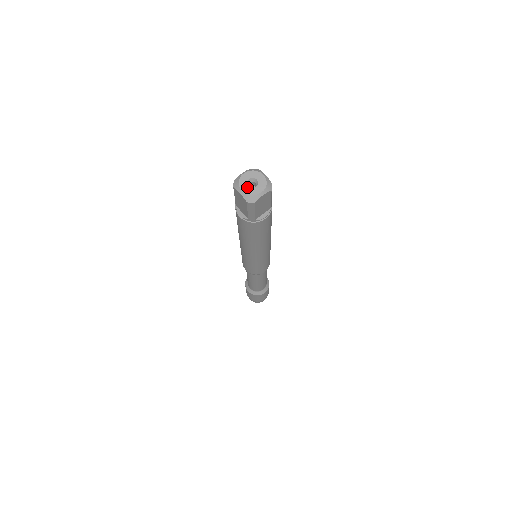
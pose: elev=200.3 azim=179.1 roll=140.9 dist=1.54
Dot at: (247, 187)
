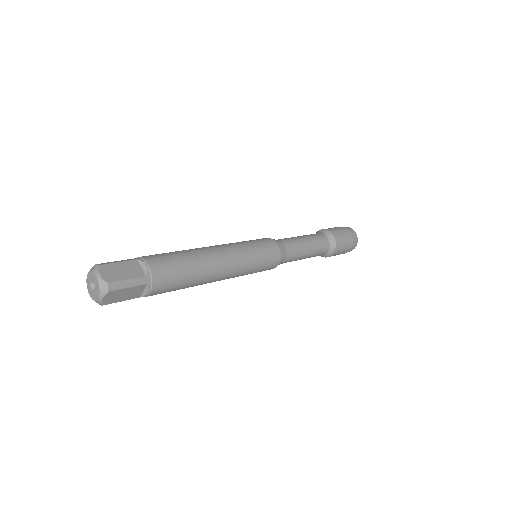
Dot at: (91, 291)
